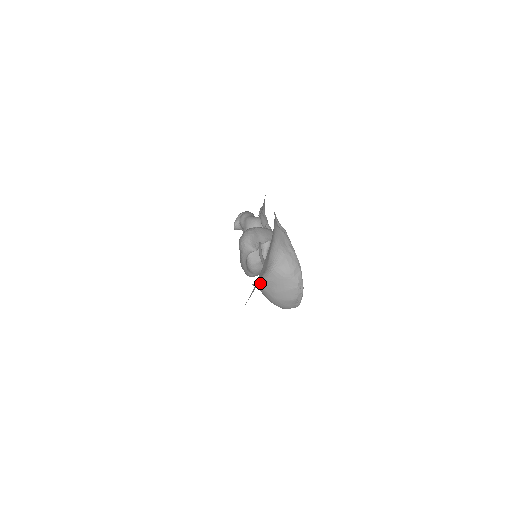
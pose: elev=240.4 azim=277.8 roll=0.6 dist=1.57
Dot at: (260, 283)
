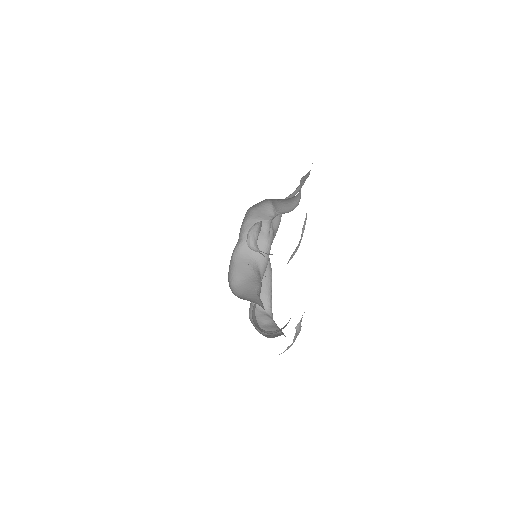
Dot at: occluded
